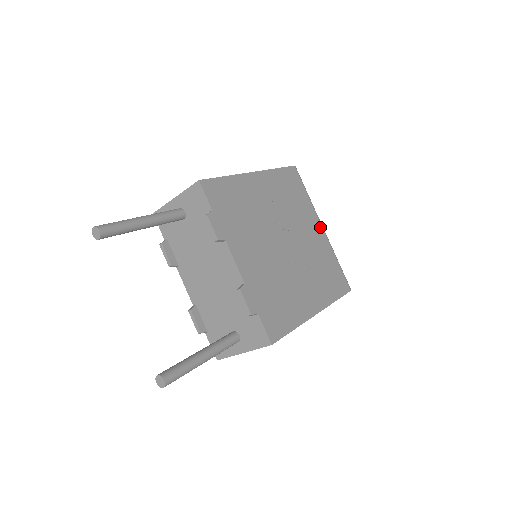
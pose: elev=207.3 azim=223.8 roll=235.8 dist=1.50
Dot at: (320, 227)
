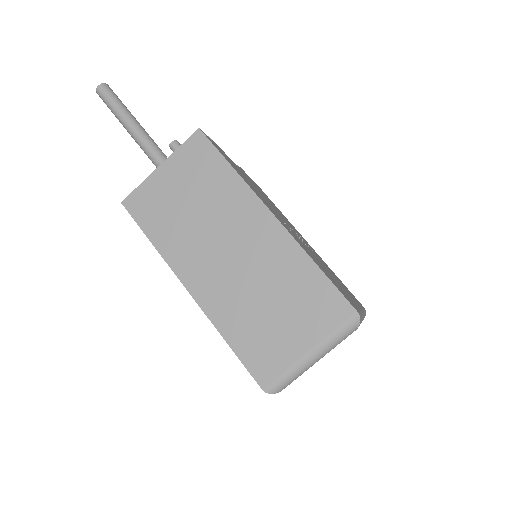
Dot at: (358, 305)
